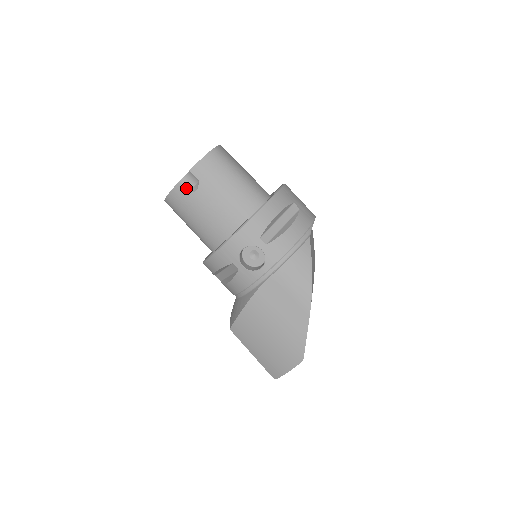
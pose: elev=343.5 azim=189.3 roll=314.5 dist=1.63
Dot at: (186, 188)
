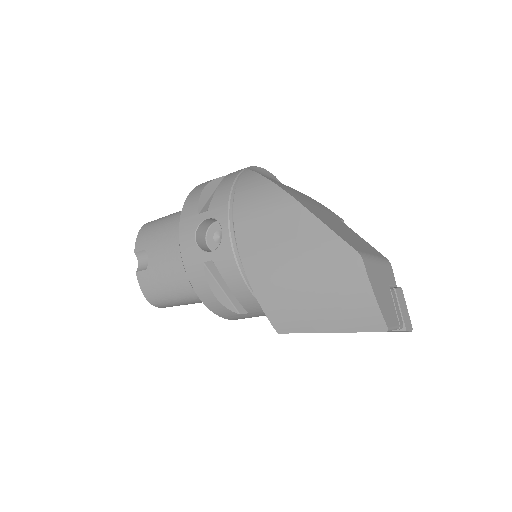
Dot at: (144, 268)
